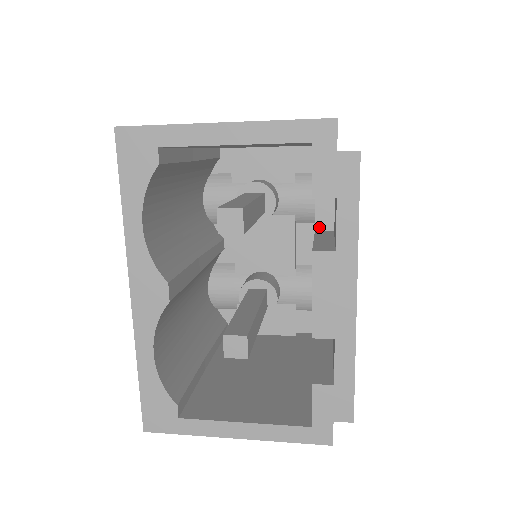
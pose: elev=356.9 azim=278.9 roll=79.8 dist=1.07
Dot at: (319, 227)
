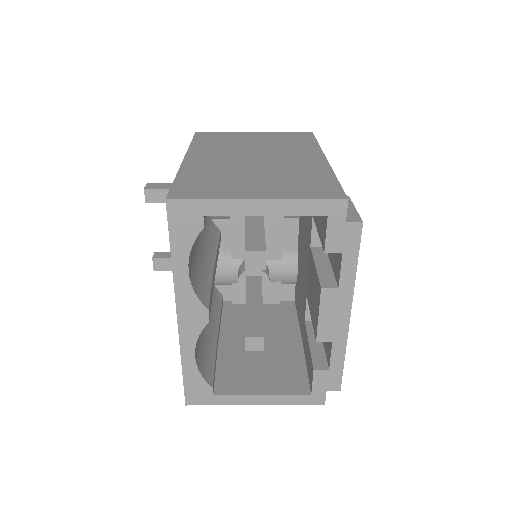
Dot at: (314, 244)
